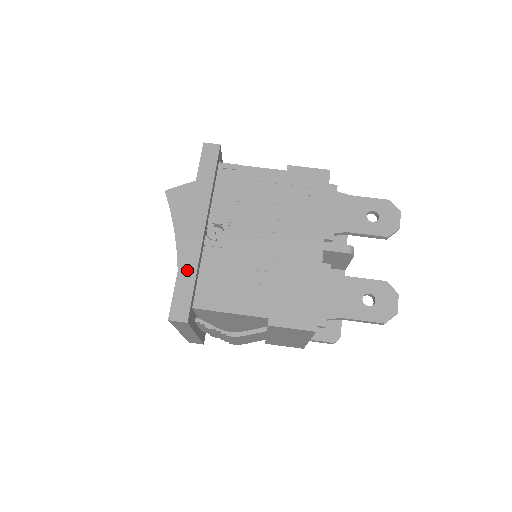
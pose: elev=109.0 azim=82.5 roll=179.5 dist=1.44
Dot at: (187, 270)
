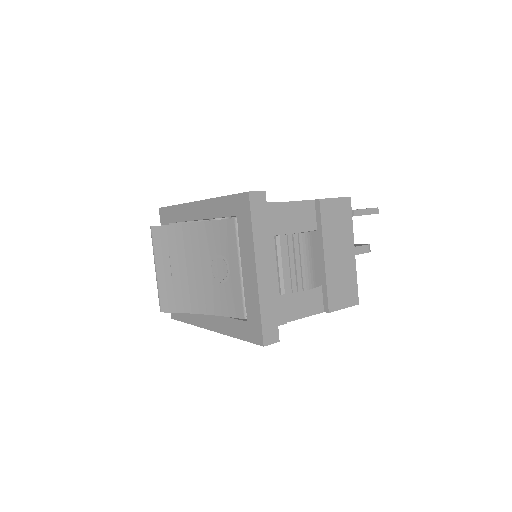
Dot at: occluded
